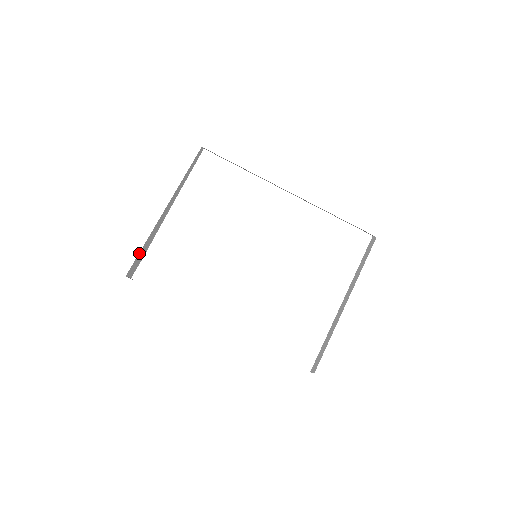
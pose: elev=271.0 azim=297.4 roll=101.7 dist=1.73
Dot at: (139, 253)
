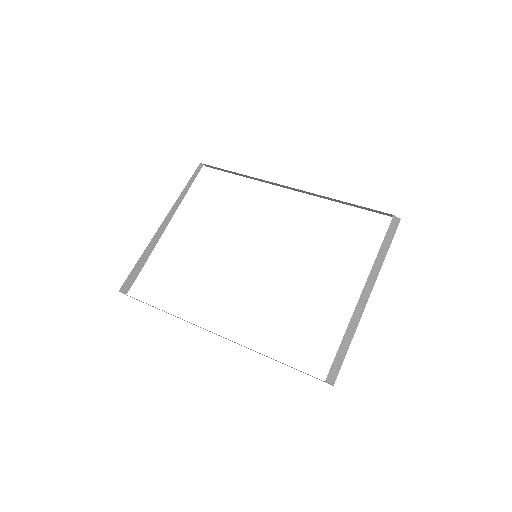
Dot at: (134, 267)
